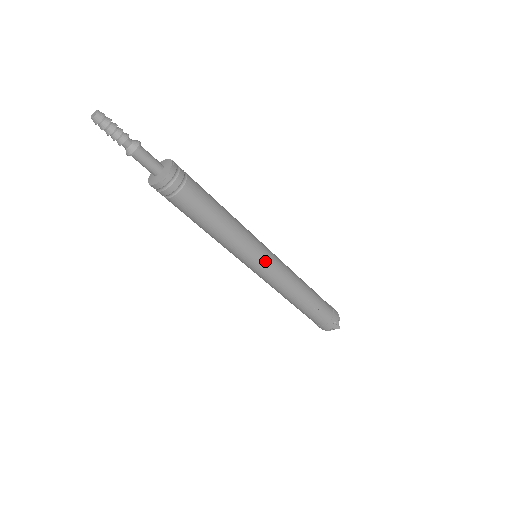
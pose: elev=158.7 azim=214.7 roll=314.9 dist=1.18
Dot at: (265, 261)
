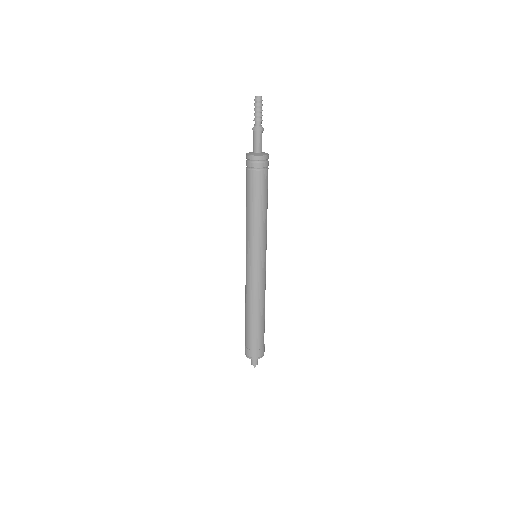
Dot at: occluded
